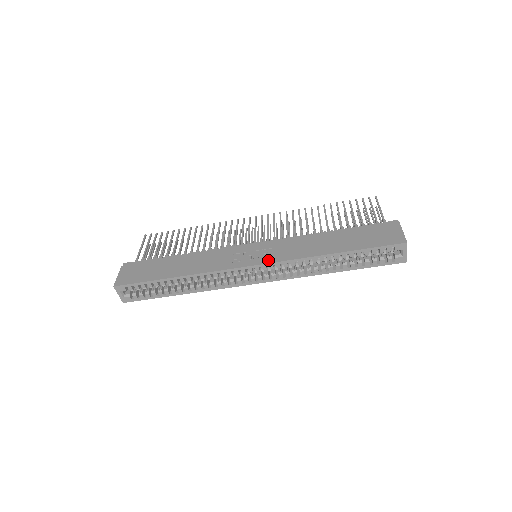
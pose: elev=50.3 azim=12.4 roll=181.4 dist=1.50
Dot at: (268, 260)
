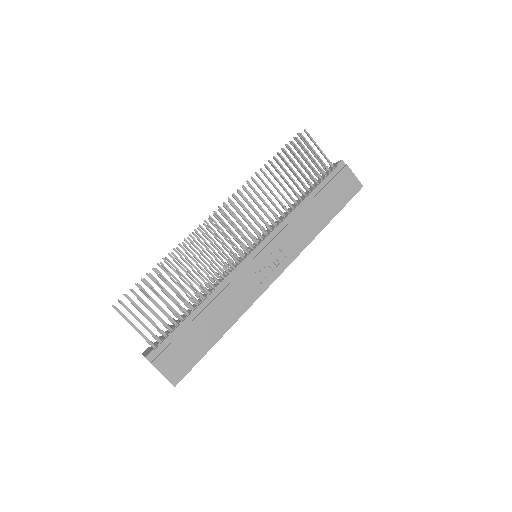
Dot at: (286, 263)
